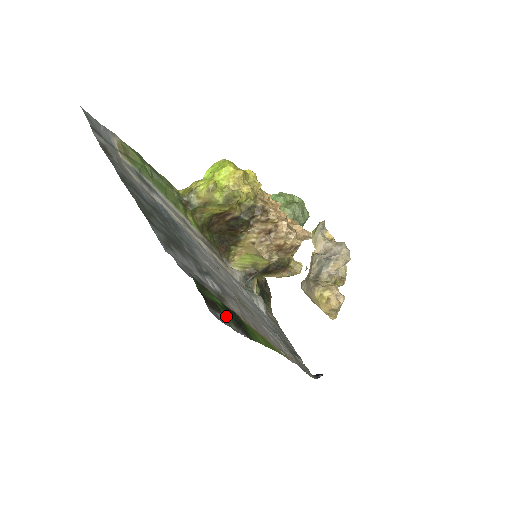
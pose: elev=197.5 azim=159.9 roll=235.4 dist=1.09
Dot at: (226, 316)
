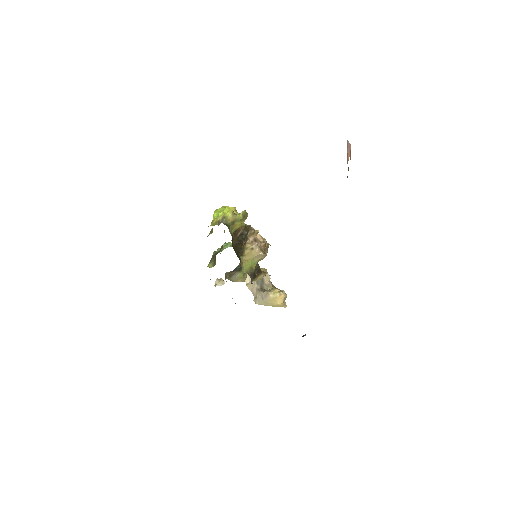
Dot at: occluded
